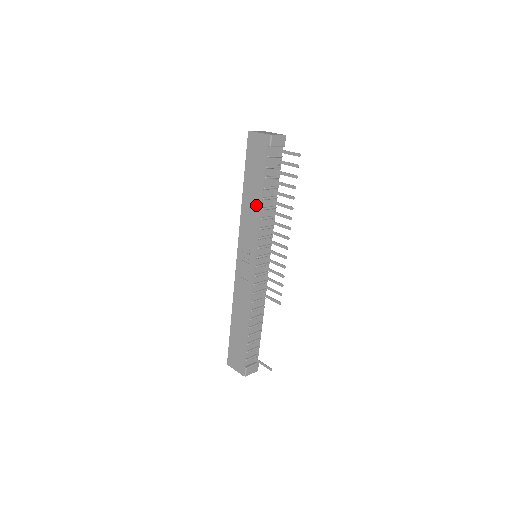
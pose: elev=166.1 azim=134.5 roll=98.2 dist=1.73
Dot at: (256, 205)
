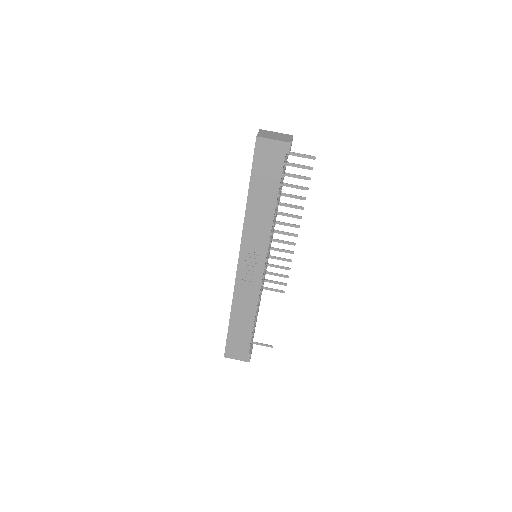
Dot at: (268, 212)
